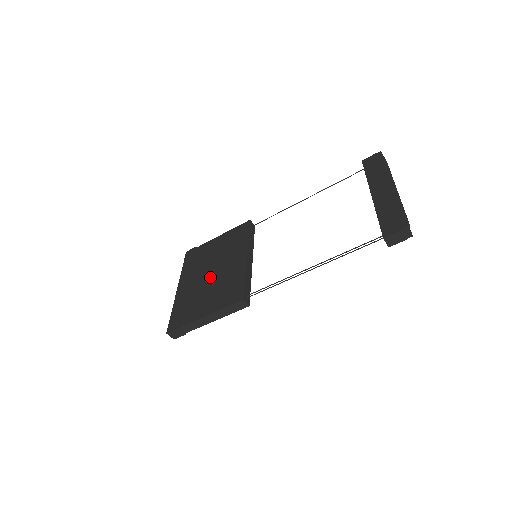
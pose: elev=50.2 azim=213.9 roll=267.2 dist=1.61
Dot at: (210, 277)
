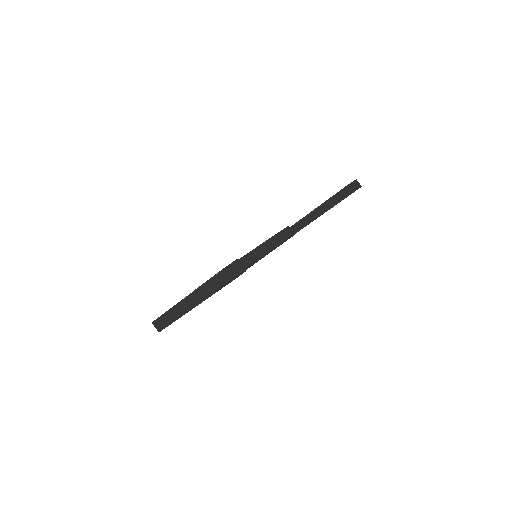
Dot at: occluded
